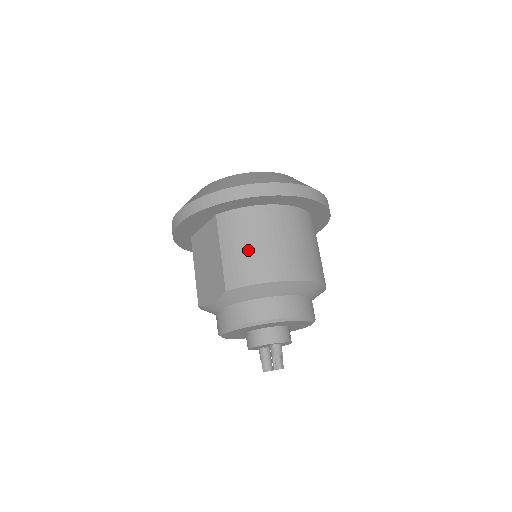
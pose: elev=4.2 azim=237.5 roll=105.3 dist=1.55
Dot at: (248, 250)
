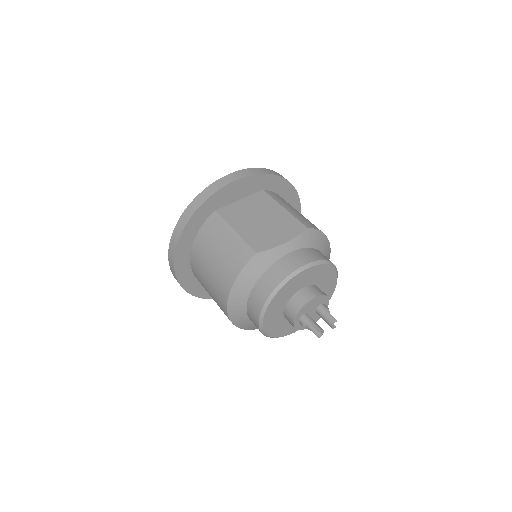
Dot at: occluded
